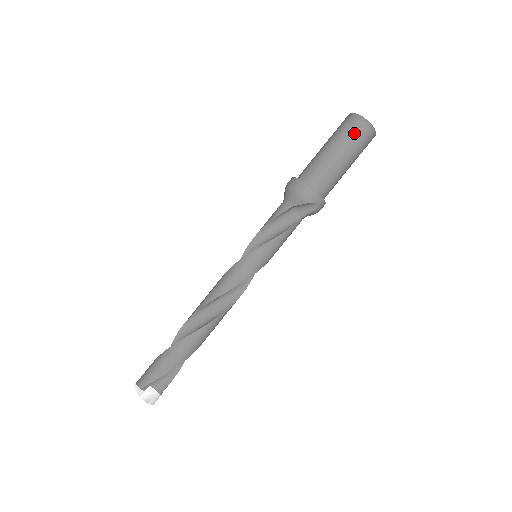
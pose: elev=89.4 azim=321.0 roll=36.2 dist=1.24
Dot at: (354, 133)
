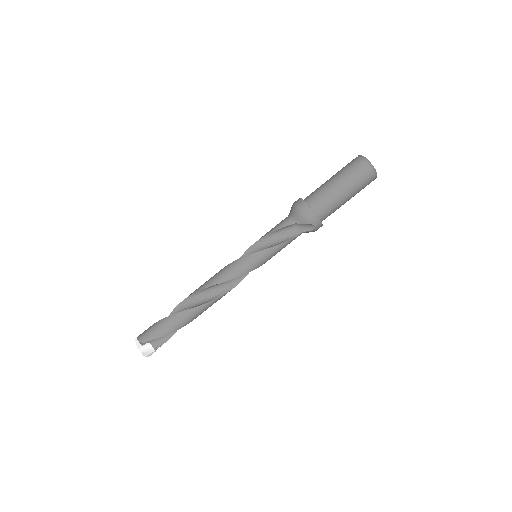
Dot at: (359, 174)
